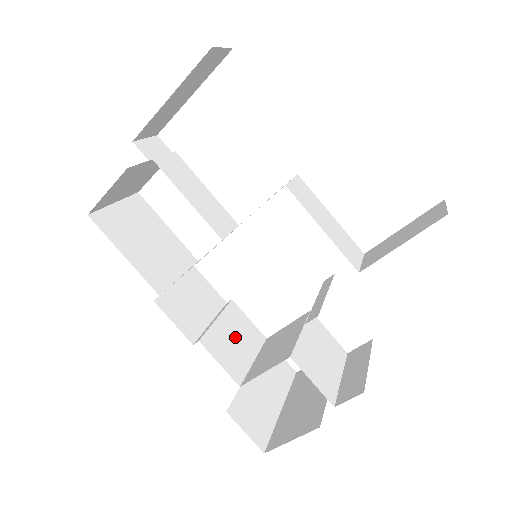
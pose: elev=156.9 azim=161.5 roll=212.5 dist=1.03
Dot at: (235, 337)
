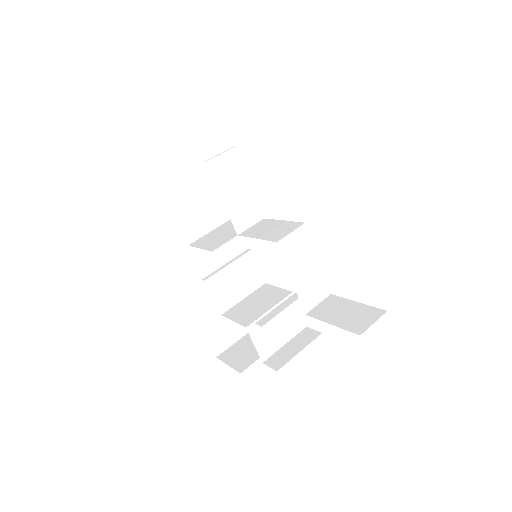
Dot at: (237, 280)
